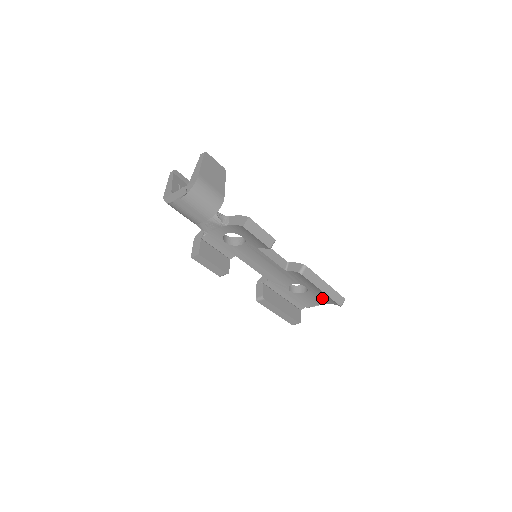
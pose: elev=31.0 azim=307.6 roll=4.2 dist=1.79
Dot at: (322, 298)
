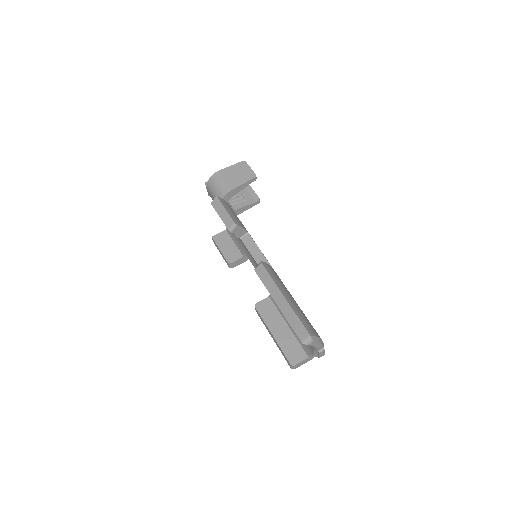
Dot at: occluded
